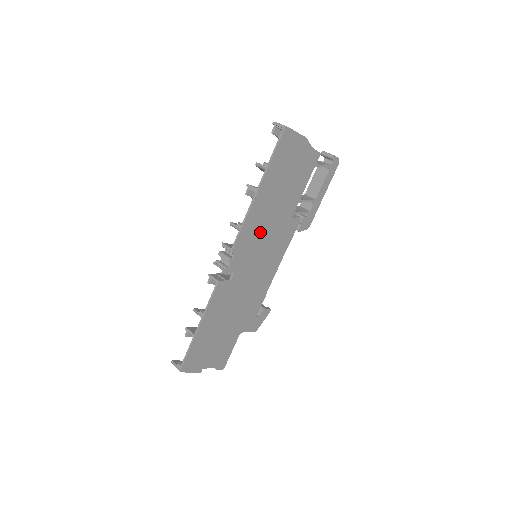
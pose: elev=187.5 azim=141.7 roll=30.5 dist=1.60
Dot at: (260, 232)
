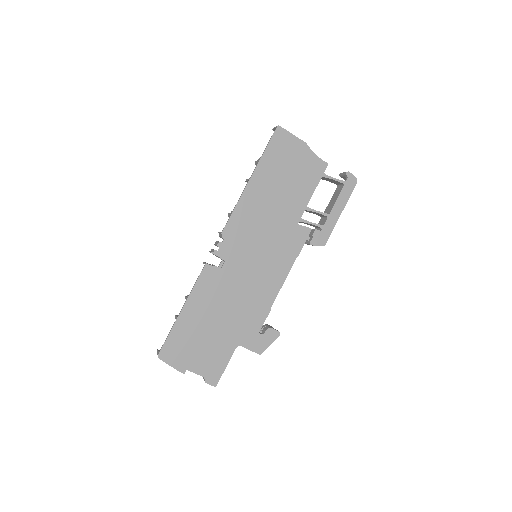
Dot at: (256, 226)
